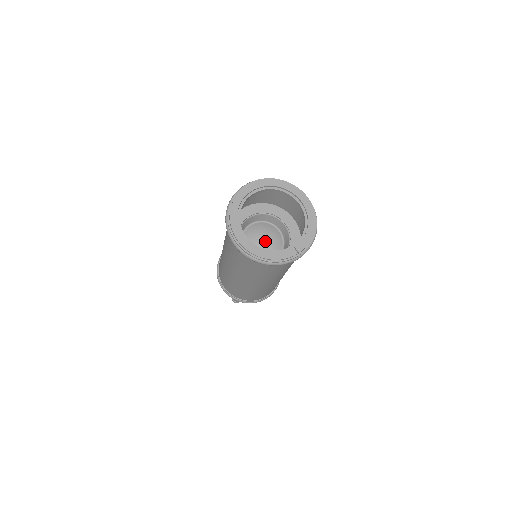
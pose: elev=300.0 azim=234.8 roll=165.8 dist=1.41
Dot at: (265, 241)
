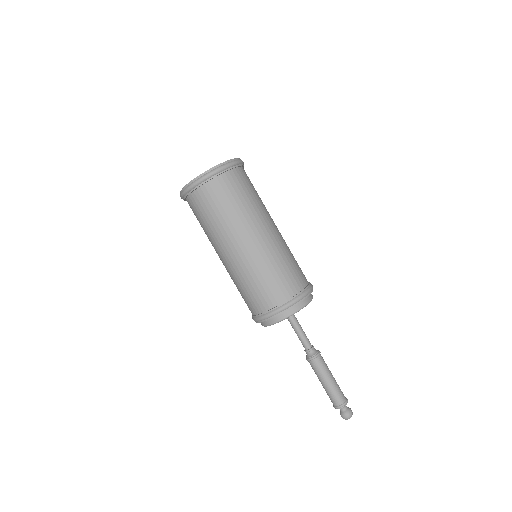
Dot at: occluded
